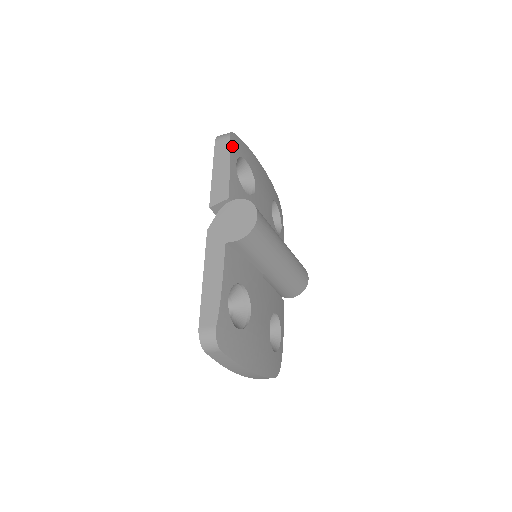
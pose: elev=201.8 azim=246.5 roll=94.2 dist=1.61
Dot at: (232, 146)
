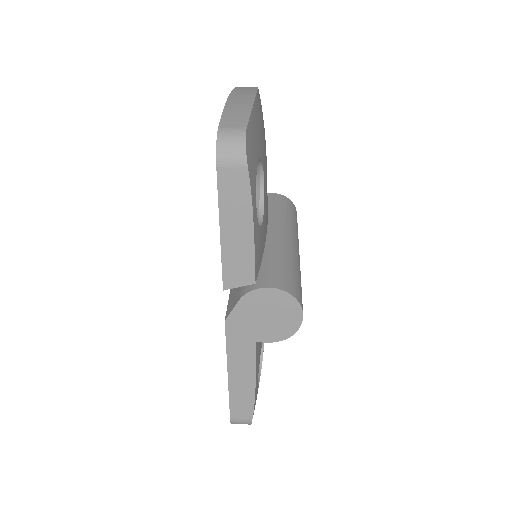
Dot at: (251, 178)
